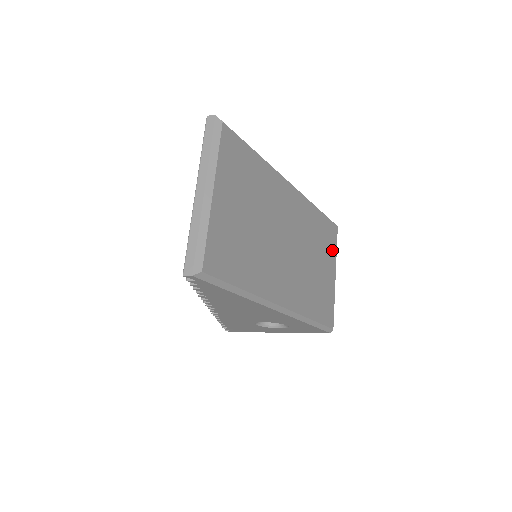
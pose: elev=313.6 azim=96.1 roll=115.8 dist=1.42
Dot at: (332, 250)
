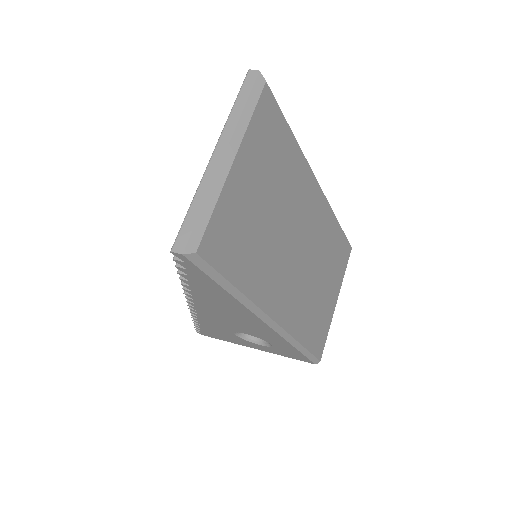
Dot at: (340, 272)
